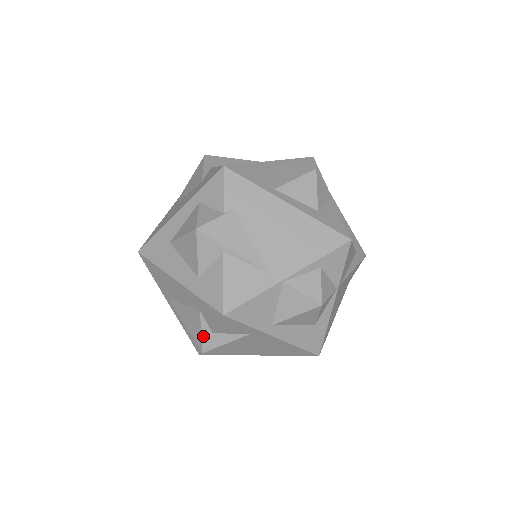
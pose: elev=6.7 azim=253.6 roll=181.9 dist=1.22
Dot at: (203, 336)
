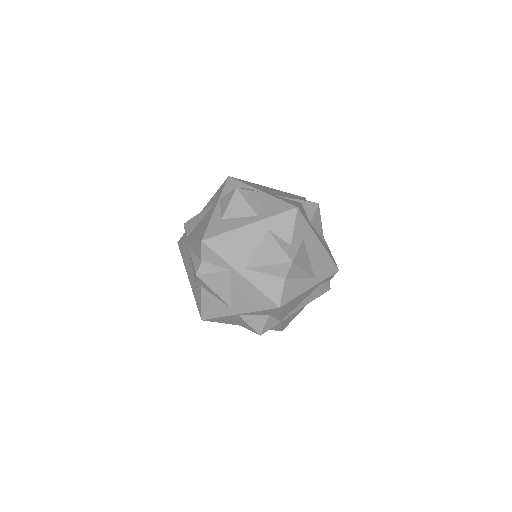
Dot at: occluded
